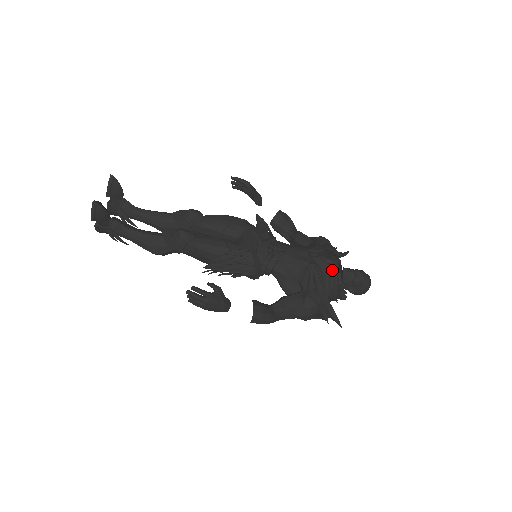
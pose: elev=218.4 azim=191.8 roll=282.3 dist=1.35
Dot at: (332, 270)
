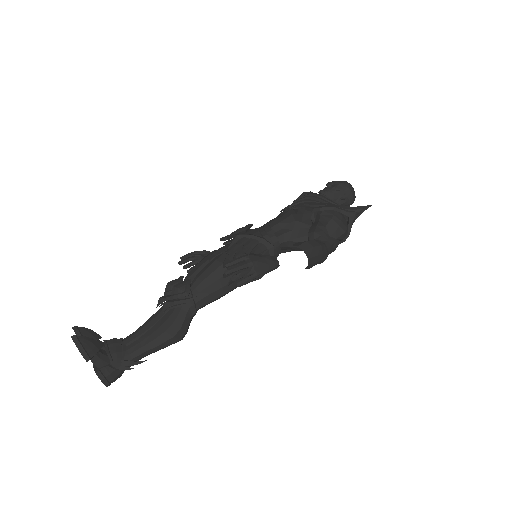
Dot at: (312, 194)
